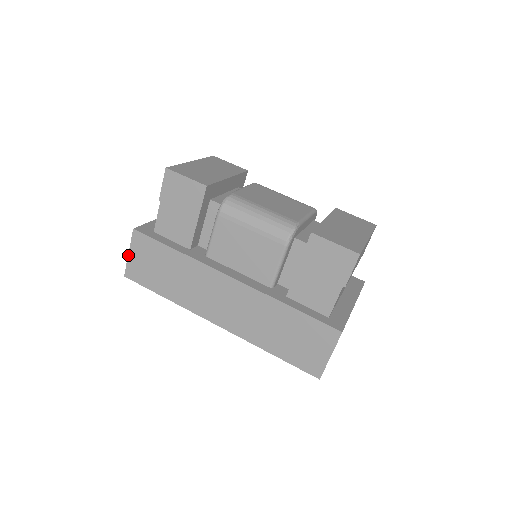
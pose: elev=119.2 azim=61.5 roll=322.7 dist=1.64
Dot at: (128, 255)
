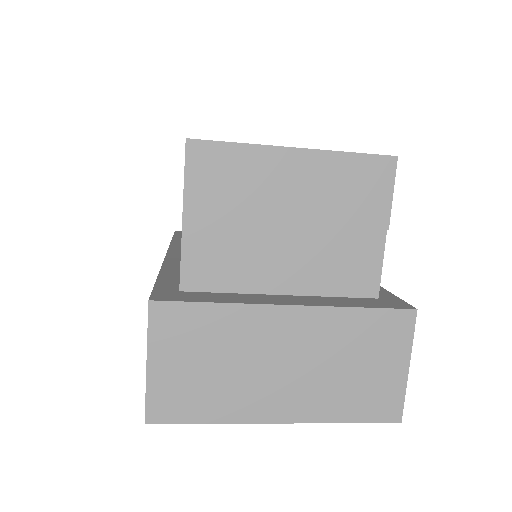
Dot at: occluded
